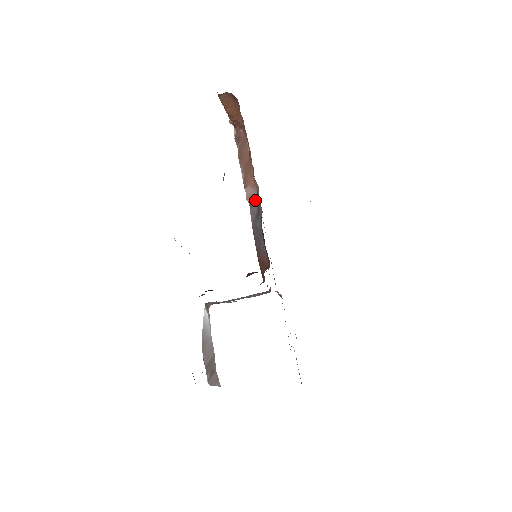
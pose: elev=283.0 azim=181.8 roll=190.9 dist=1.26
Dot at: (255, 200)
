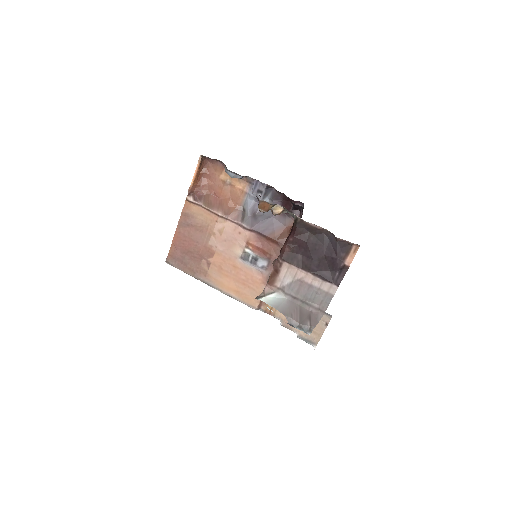
Dot at: (243, 215)
